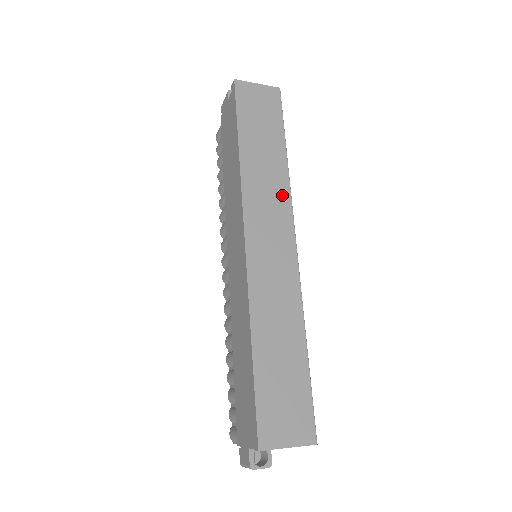
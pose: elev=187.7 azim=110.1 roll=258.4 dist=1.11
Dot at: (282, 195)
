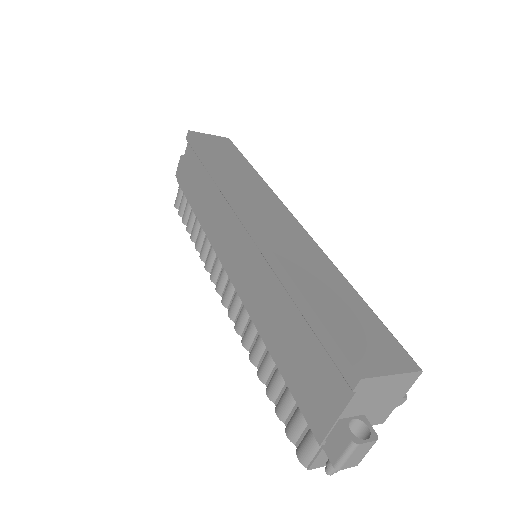
Dot at: (265, 190)
